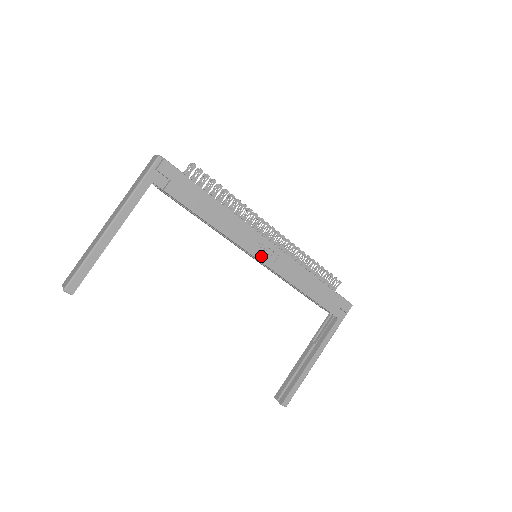
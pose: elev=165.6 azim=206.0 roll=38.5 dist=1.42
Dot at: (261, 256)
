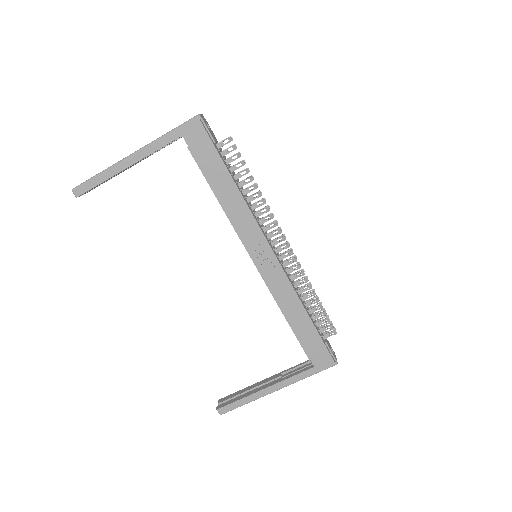
Dot at: (256, 257)
